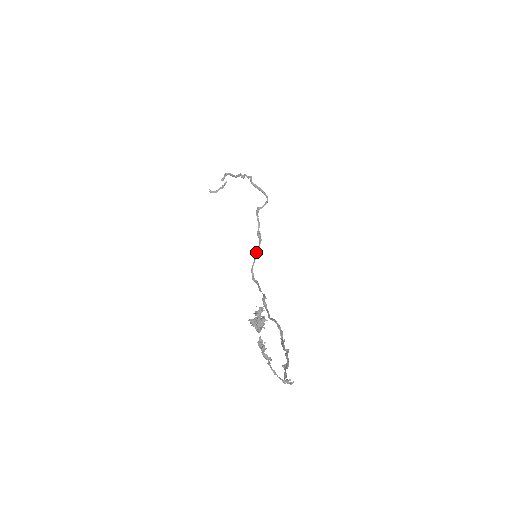
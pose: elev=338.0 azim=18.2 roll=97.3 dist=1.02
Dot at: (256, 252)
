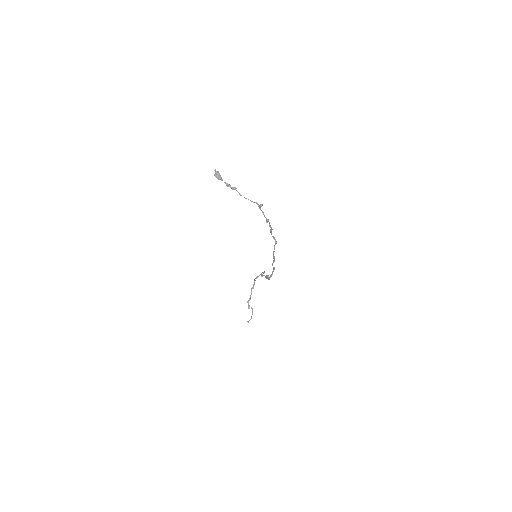
Dot at: occluded
